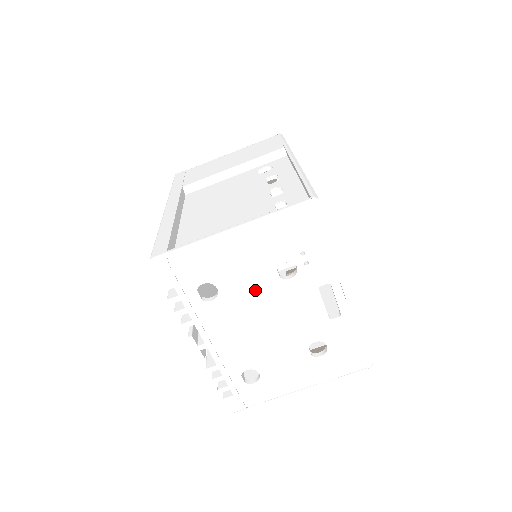
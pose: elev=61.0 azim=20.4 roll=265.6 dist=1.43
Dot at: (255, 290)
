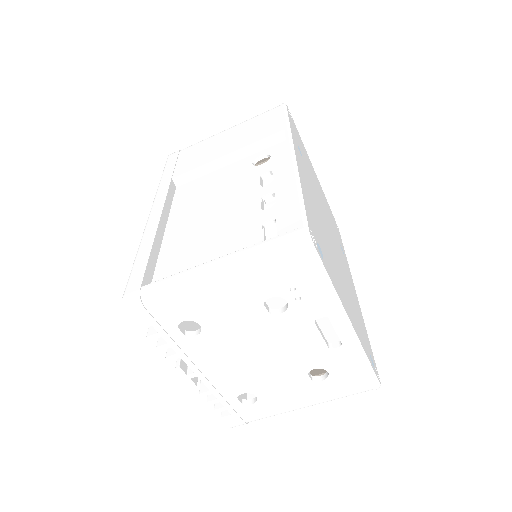
Dot at: (242, 325)
